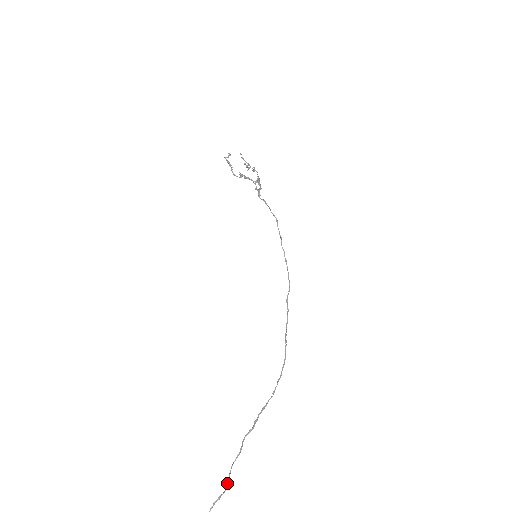
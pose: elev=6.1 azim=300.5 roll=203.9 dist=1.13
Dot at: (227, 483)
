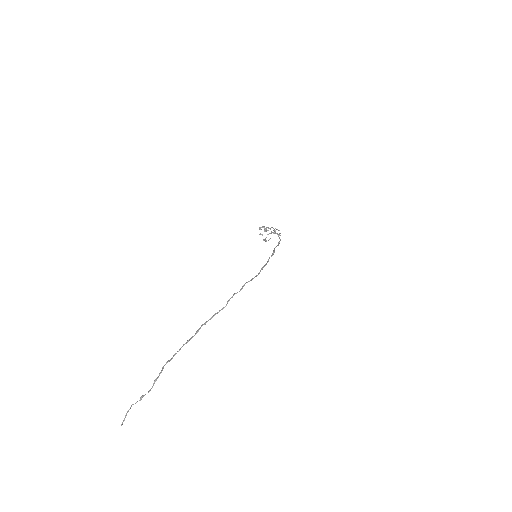
Dot at: occluded
